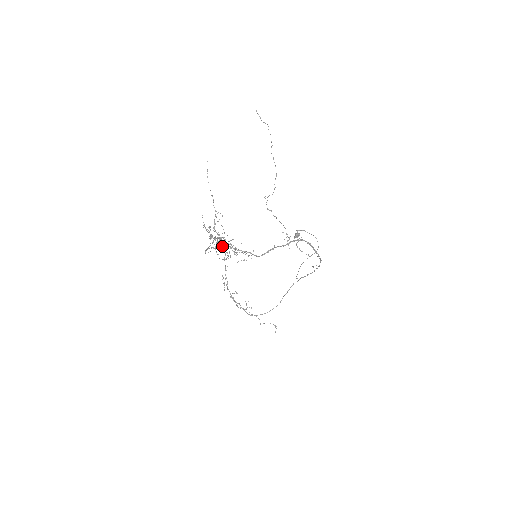
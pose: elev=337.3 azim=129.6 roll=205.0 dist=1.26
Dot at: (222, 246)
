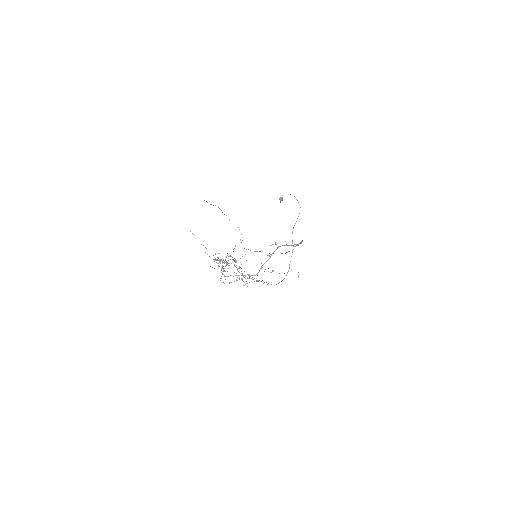
Dot at: (229, 283)
